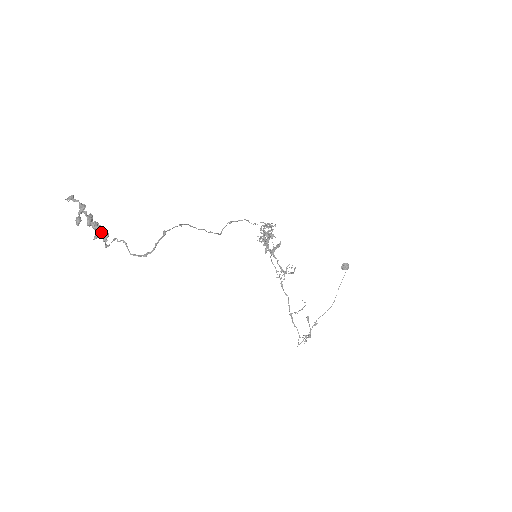
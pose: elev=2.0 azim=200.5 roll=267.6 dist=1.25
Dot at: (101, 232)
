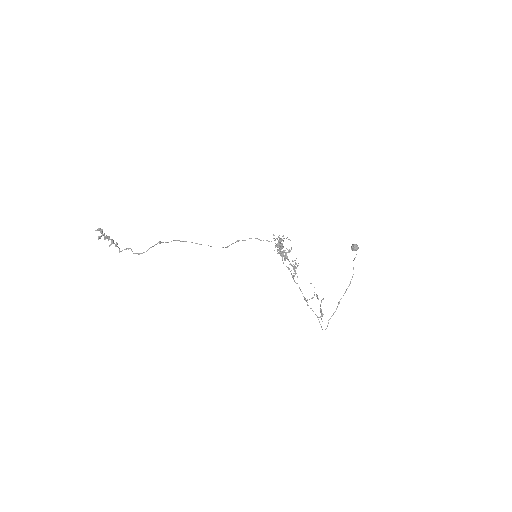
Dot at: (115, 244)
